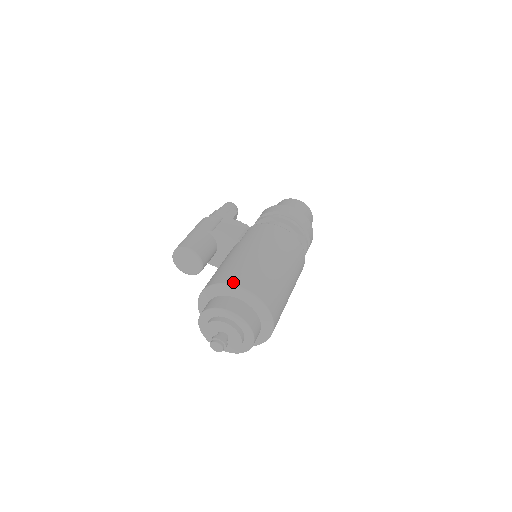
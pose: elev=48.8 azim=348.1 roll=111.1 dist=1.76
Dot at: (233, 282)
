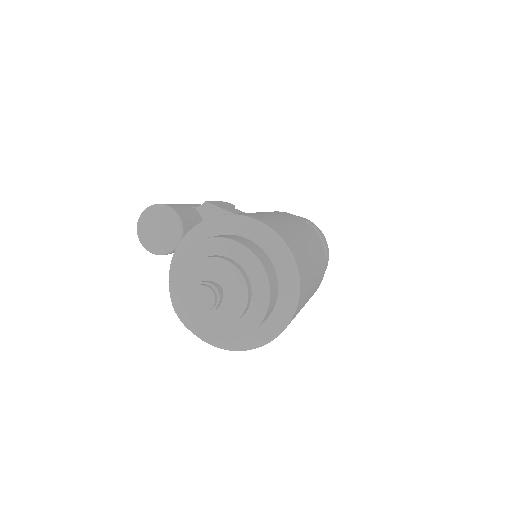
Dot at: (241, 214)
